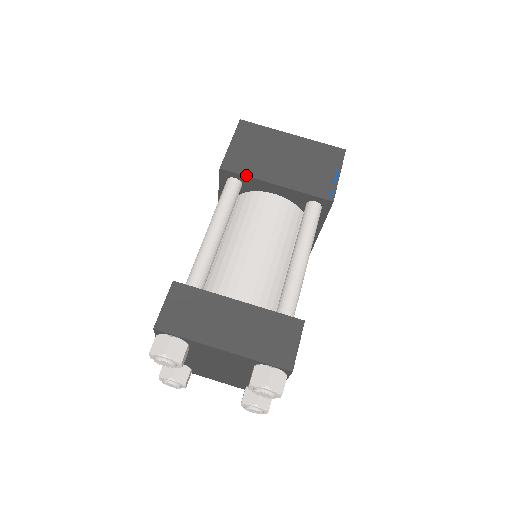
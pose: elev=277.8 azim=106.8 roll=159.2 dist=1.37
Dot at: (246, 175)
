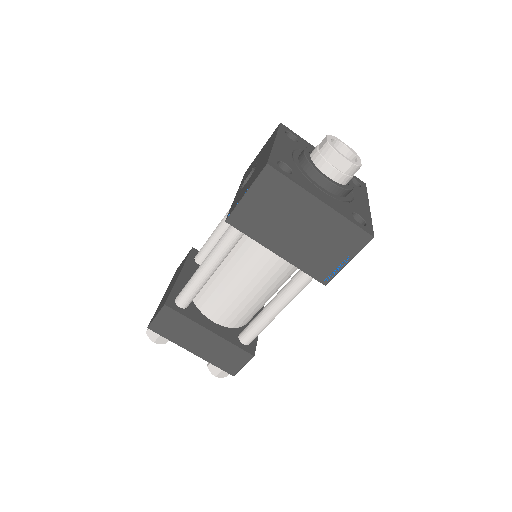
Dot at: (250, 236)
